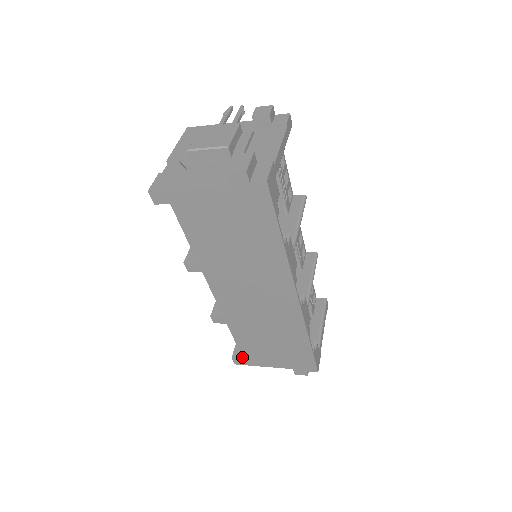
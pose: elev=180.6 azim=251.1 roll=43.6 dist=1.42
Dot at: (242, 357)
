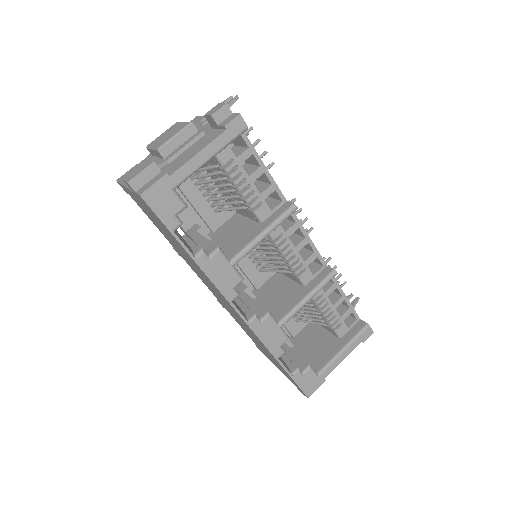
Dot at: occluded
